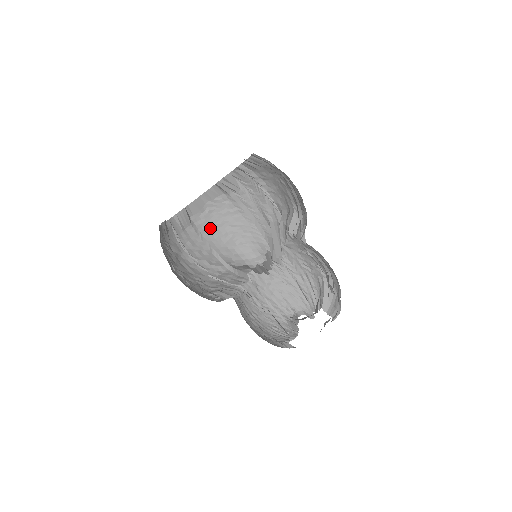
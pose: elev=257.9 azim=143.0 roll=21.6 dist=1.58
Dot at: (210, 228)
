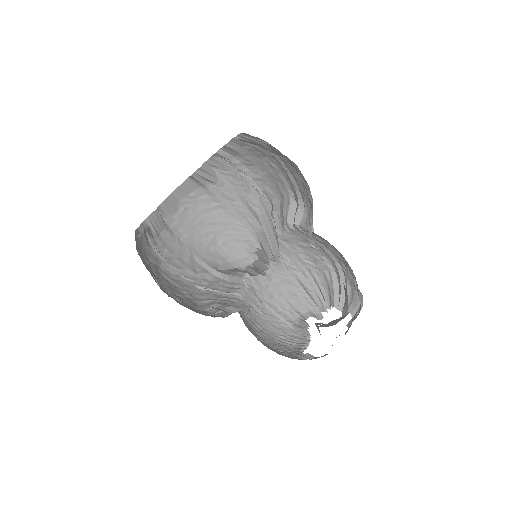
Dot at: (187, 230)
